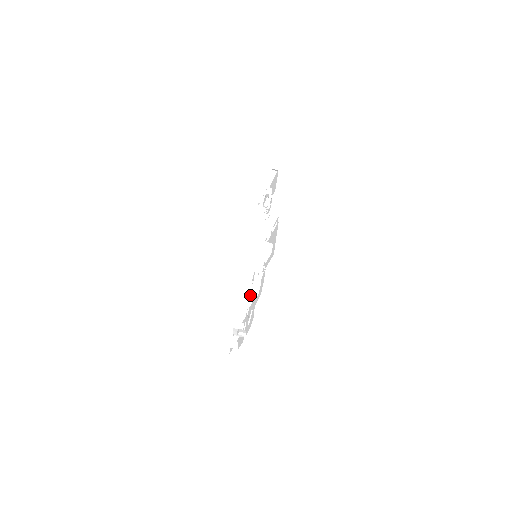
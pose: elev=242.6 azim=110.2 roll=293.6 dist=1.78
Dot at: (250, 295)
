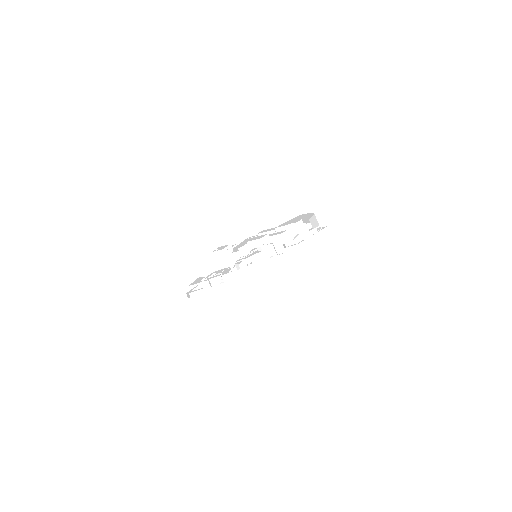
Dot at: occluded
